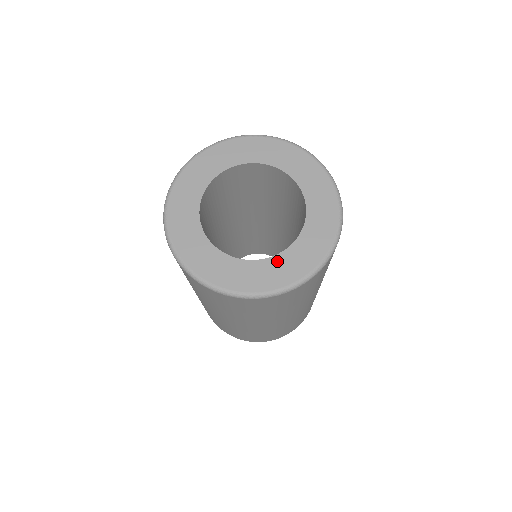
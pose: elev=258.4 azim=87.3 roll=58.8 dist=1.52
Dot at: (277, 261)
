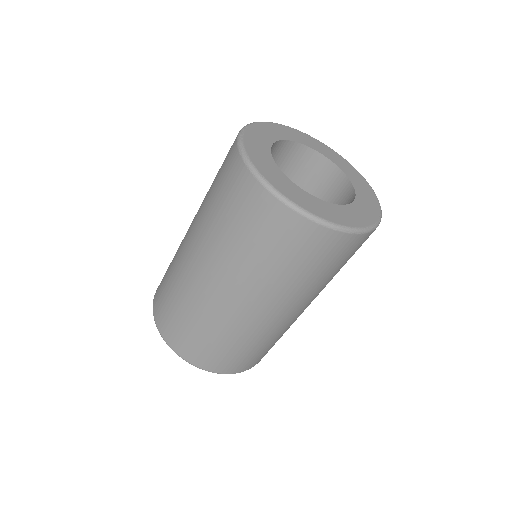
Dot at: (322, 203)
